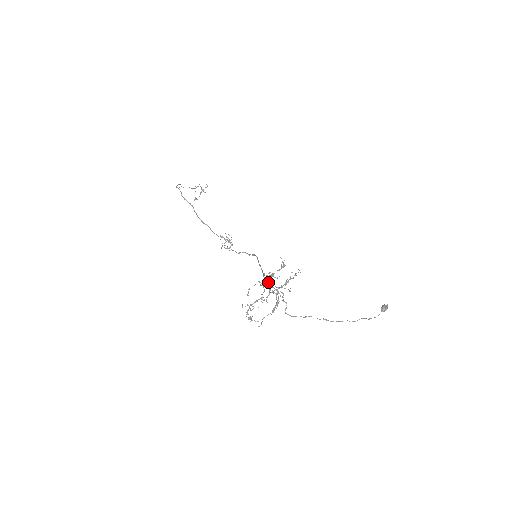
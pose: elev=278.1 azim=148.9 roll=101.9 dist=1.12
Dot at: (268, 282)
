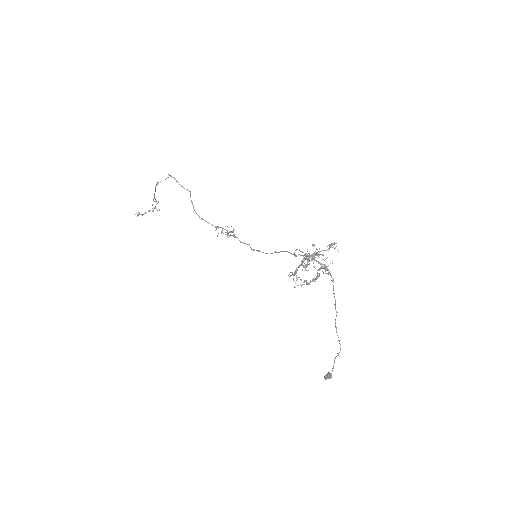
Dot at: (319, 252)
